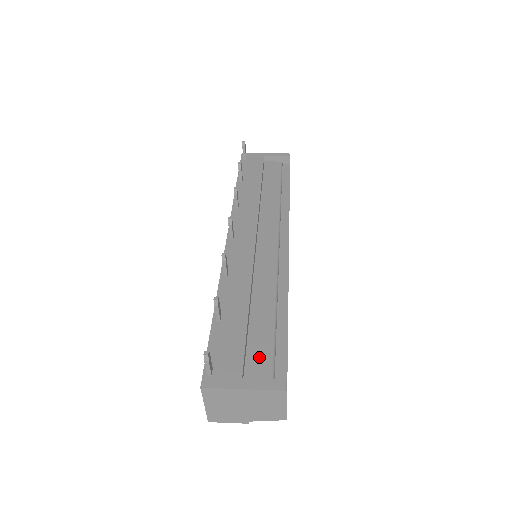
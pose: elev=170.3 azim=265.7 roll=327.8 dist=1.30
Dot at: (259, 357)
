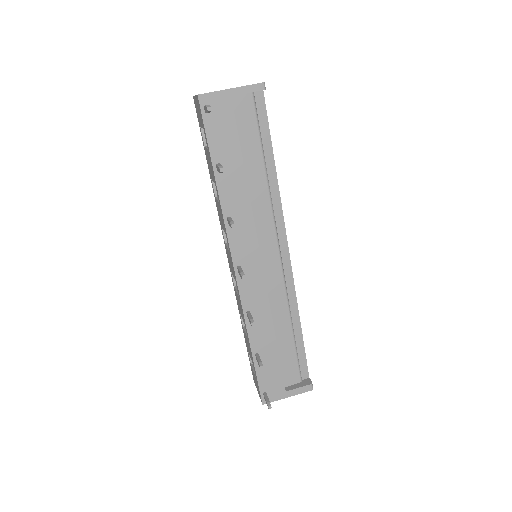
Dot at: (290, 368)
